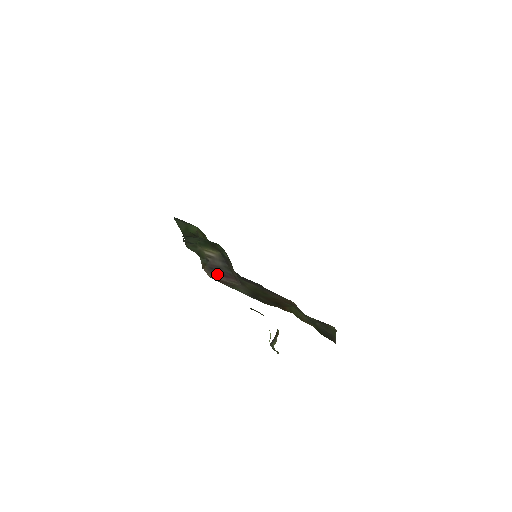
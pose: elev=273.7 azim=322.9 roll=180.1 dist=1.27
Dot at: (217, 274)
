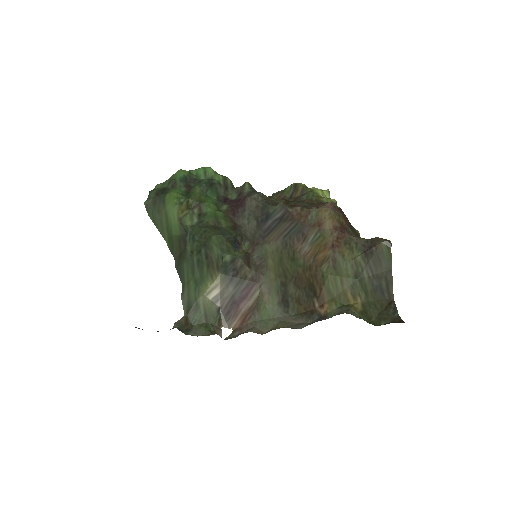
Dot at: (237, 310)
